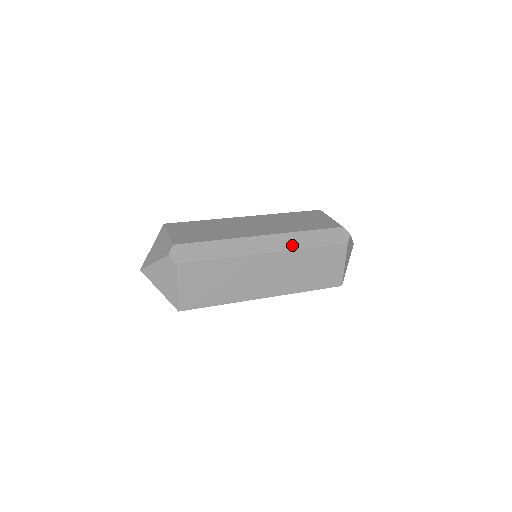
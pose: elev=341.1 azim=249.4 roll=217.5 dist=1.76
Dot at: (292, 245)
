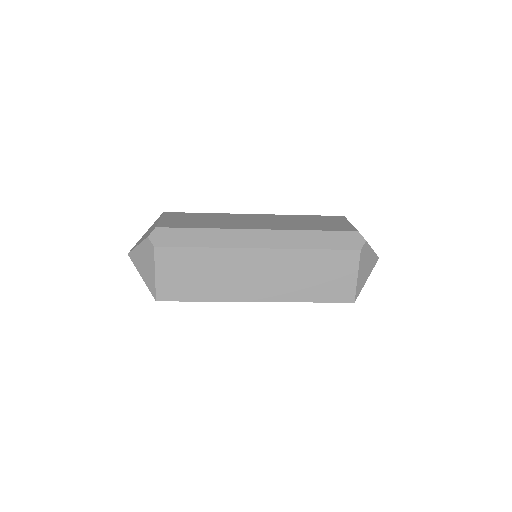
Dot at: (290, 243)
